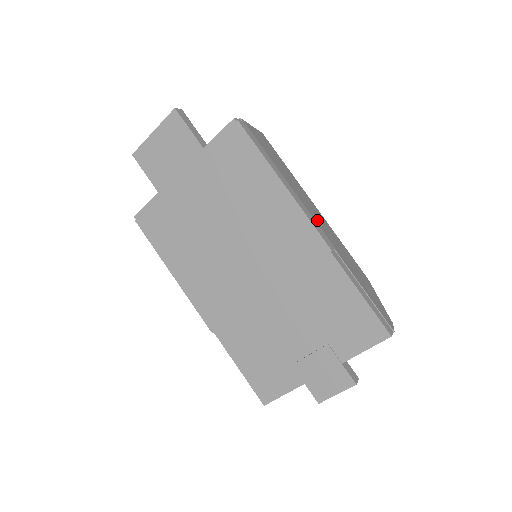
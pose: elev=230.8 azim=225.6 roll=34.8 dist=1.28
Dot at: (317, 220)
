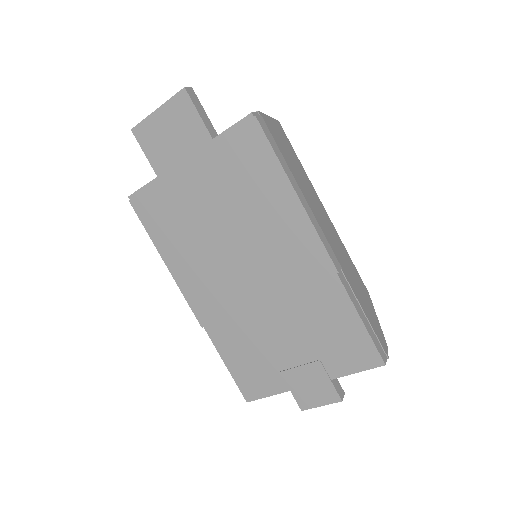
Dot at: (327, 234)
